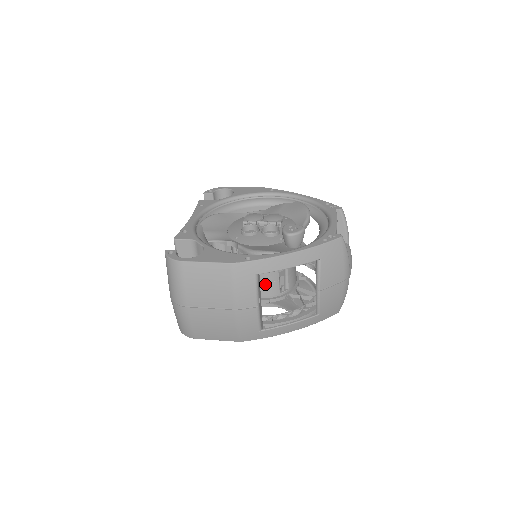
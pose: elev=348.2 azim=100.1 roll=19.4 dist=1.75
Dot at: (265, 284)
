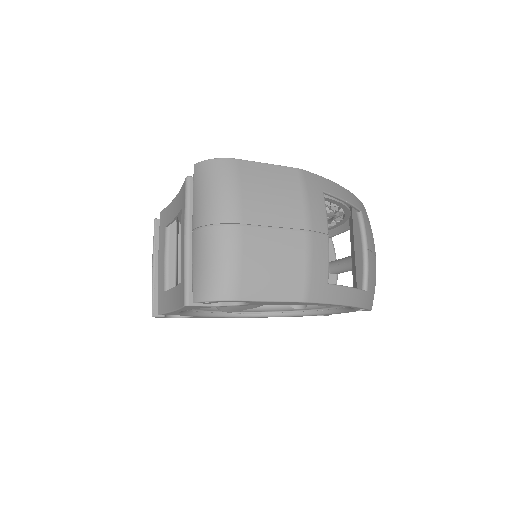
Dot at: occluded
